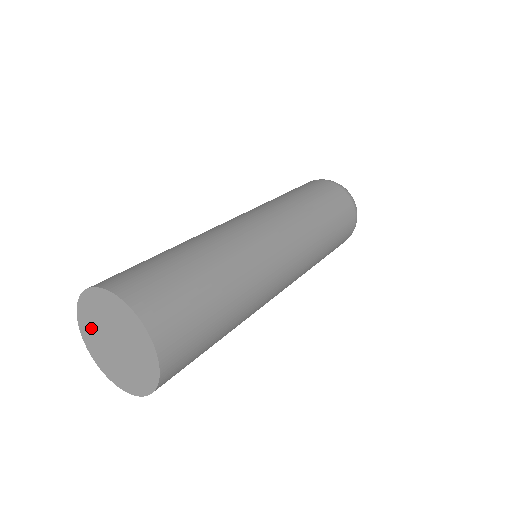
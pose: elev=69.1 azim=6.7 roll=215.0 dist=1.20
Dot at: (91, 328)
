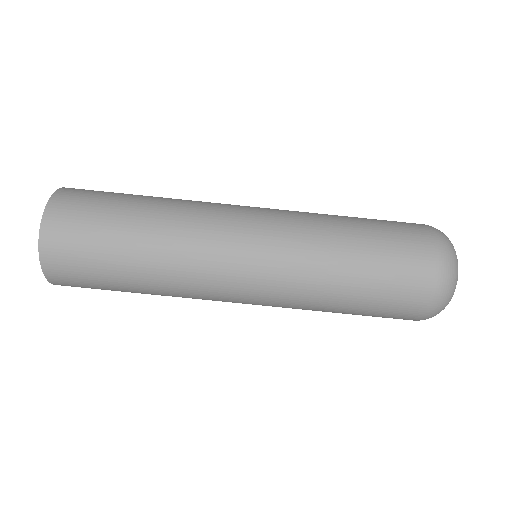
Dot at: occluded
